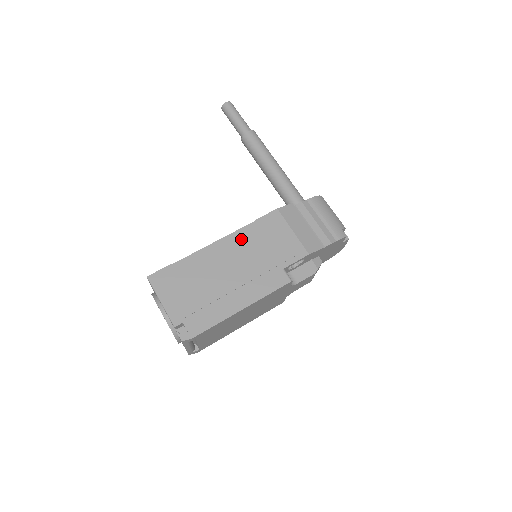
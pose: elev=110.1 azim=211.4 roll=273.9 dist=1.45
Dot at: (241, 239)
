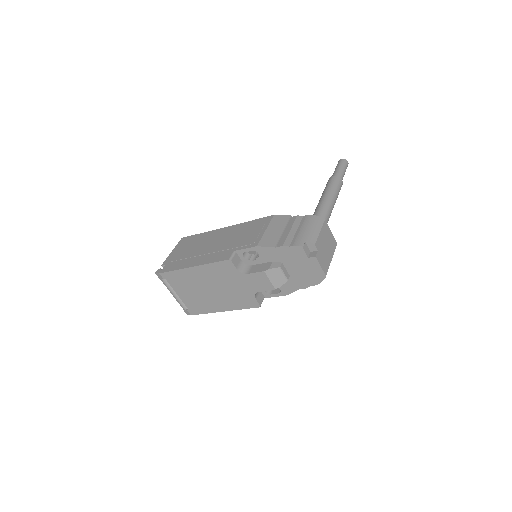
Dot at: (236, 228)
